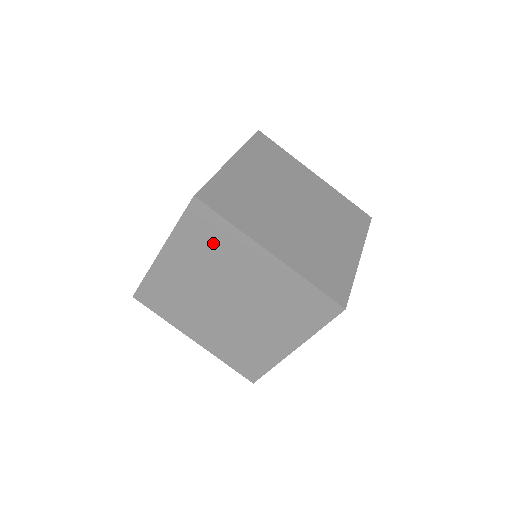
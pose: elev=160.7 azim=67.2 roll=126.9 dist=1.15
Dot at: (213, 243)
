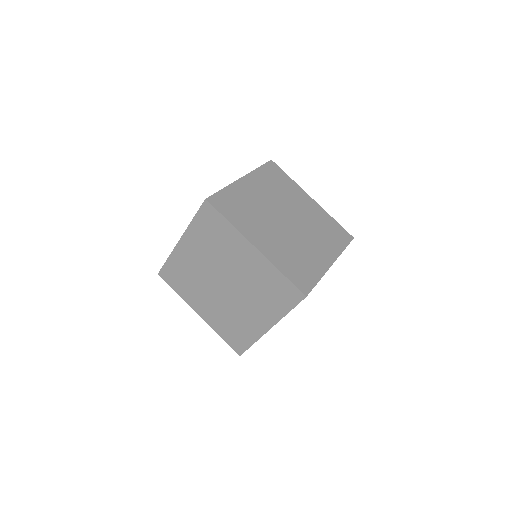
Dot at: (216, 236)
